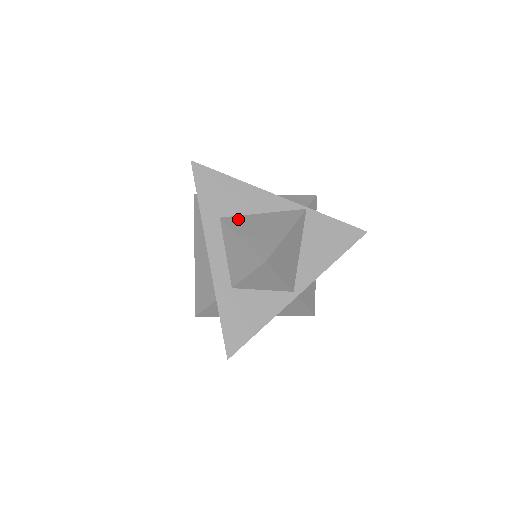
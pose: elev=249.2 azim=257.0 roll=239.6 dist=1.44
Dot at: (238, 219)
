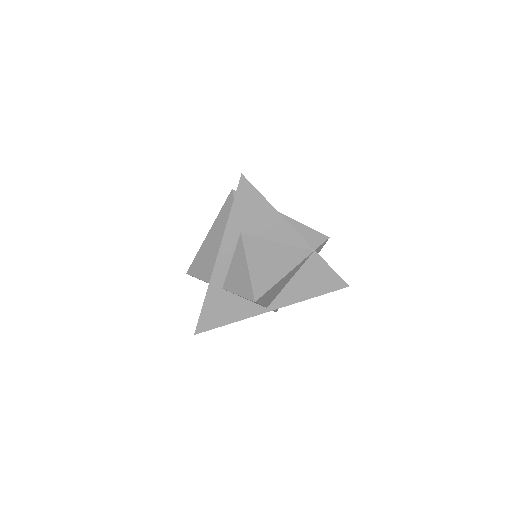
Dot at: (255, 241)
